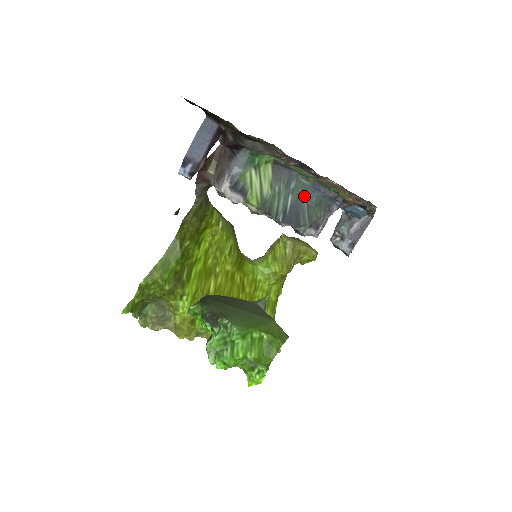
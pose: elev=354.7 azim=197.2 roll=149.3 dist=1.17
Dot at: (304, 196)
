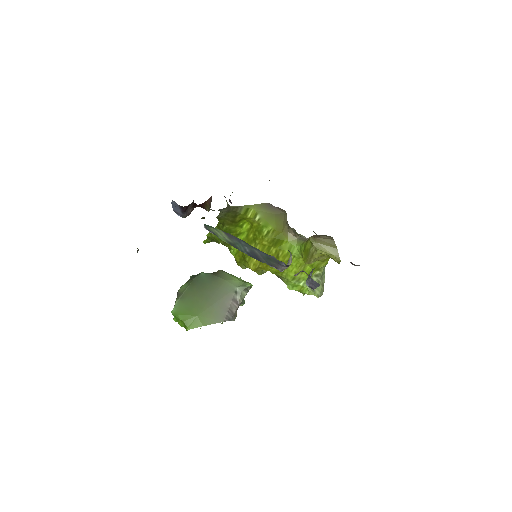
Dot at: (256, 251)
